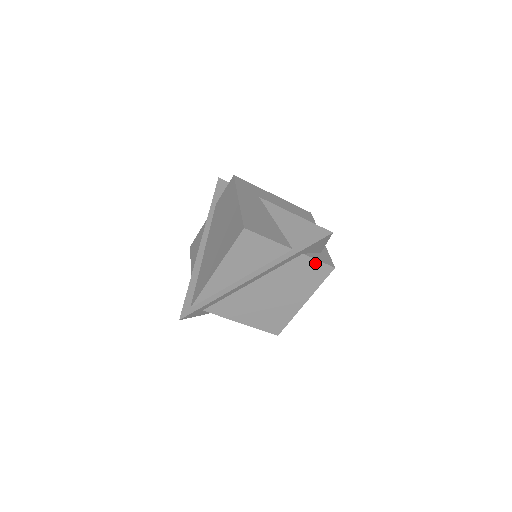
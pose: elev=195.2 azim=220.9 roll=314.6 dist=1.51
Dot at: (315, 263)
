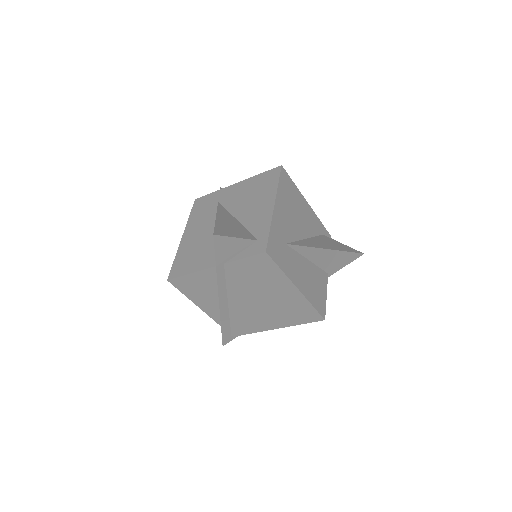
Dot at: occluded
